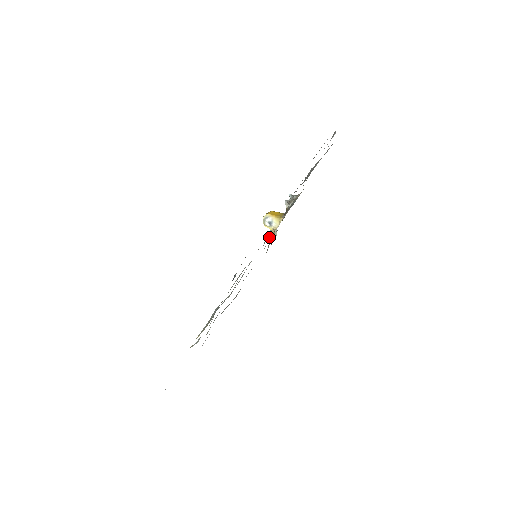
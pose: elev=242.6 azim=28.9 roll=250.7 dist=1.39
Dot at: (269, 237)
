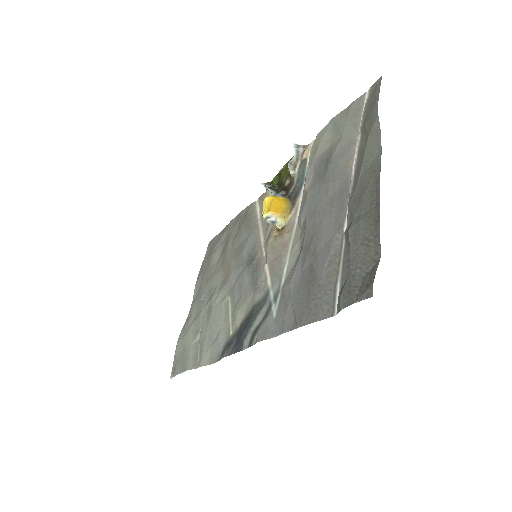
Dot at: (264, 185)
